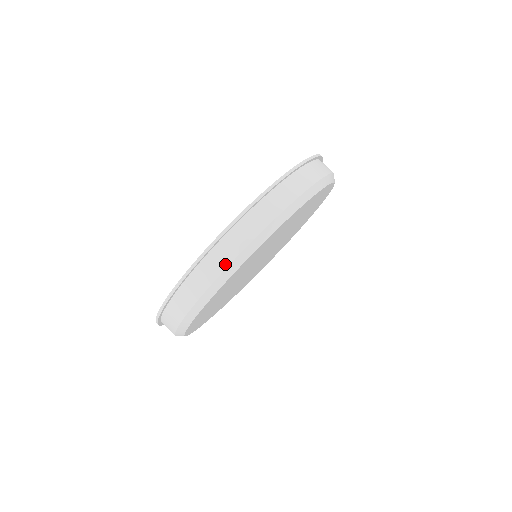
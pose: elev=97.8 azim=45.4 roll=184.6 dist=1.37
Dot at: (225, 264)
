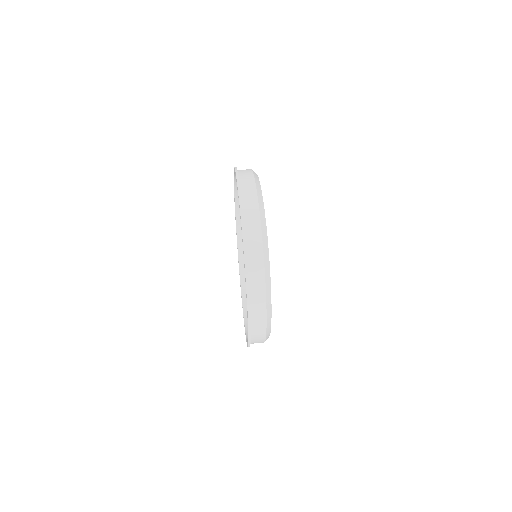
Dot at: (255, 200)
